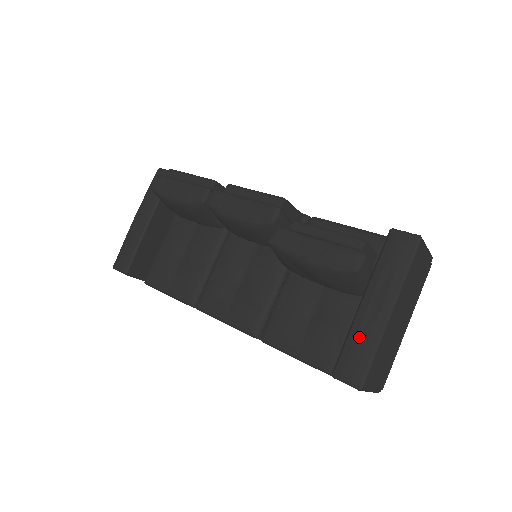
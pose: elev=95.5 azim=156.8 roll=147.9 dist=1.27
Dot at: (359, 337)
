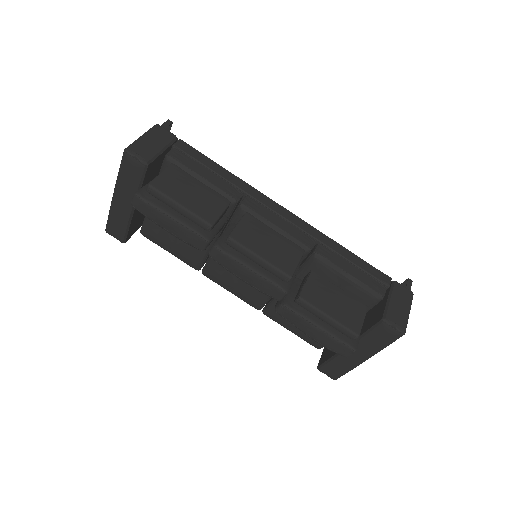
Dot at: (340, 364)
